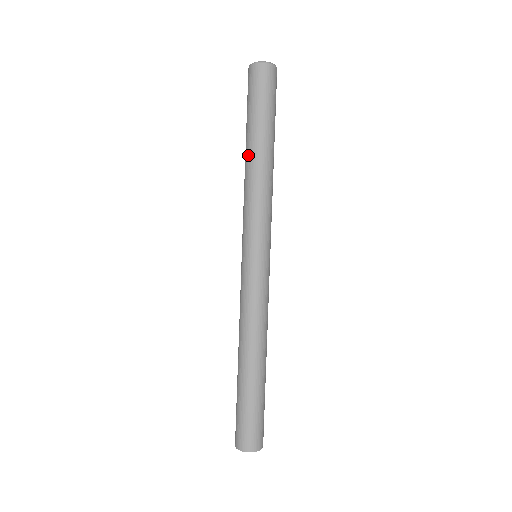
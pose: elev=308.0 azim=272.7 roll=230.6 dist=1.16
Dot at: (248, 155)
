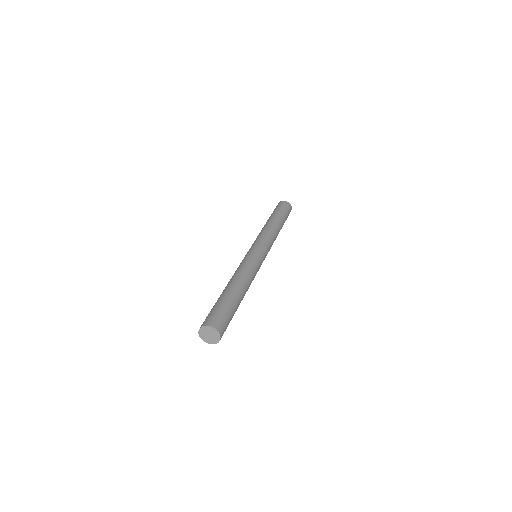
Dot at: occluded
